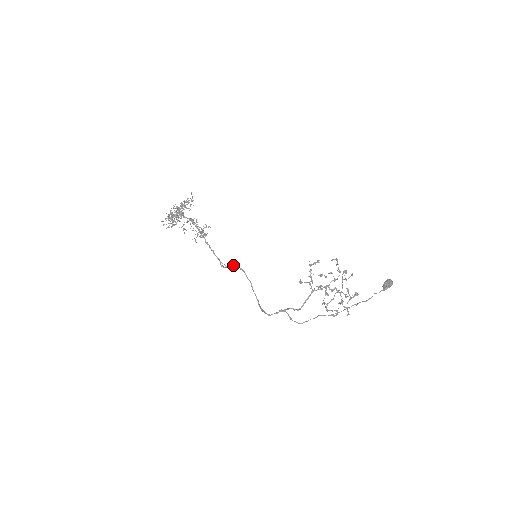
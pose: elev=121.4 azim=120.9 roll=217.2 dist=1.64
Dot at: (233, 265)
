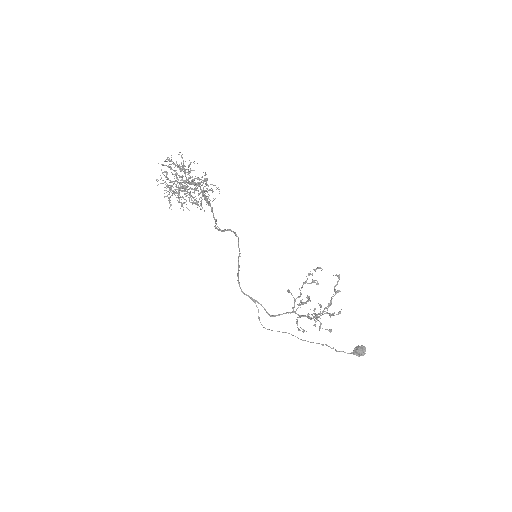
Dot at: (229, 229)
